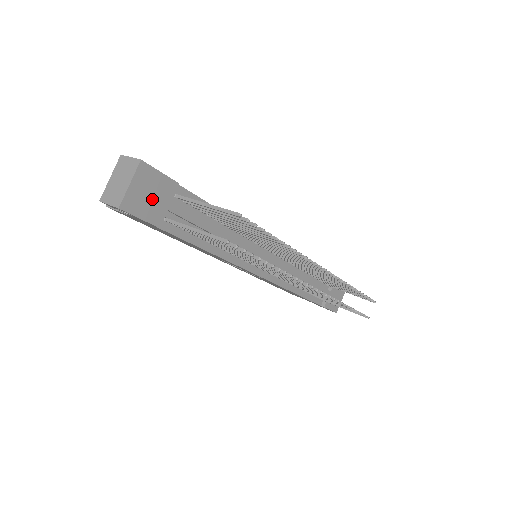
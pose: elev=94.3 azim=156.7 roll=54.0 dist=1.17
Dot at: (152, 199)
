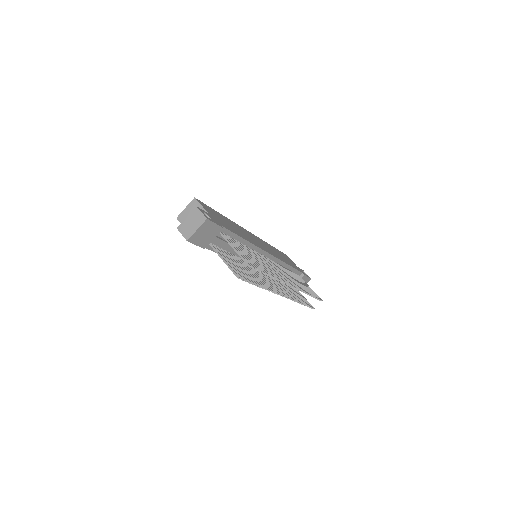
Dot at: (206, 236)
